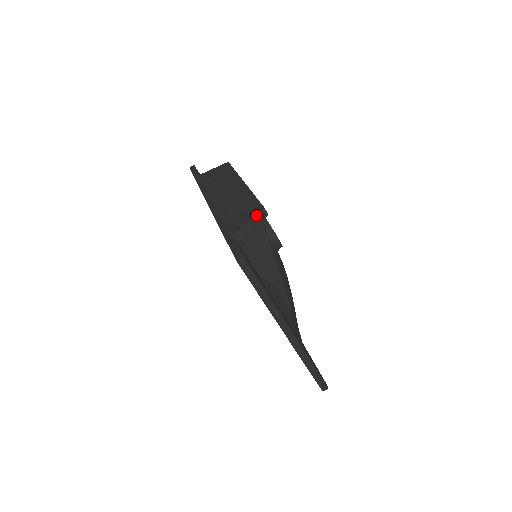
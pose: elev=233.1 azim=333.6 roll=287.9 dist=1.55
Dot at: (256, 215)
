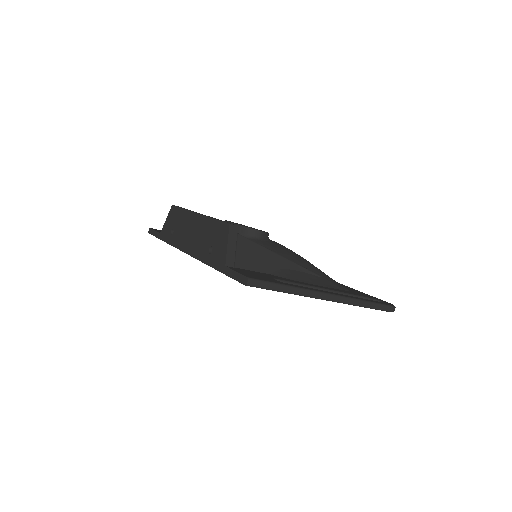
Dot at: (229, 235)
